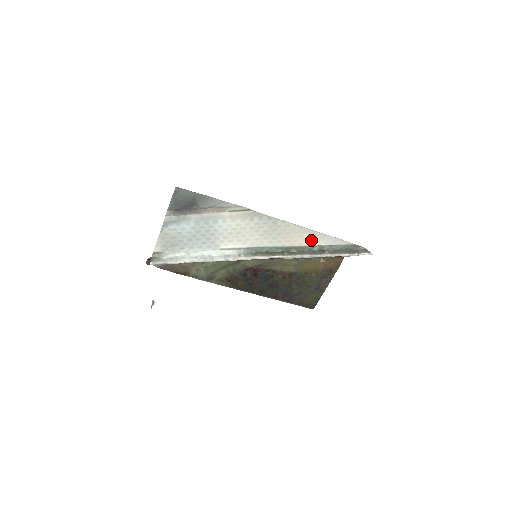
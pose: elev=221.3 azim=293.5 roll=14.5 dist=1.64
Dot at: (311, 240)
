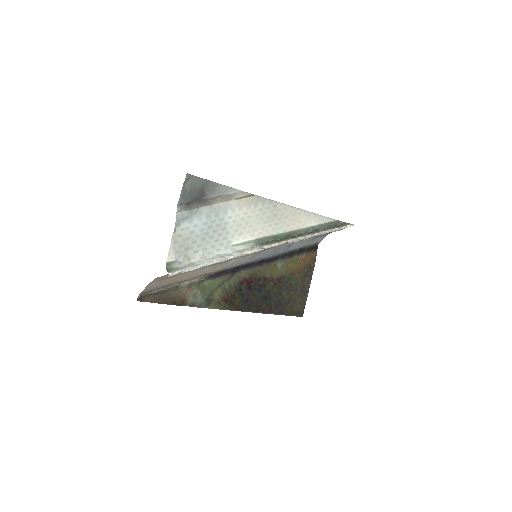
Dot at: (305, 222)
